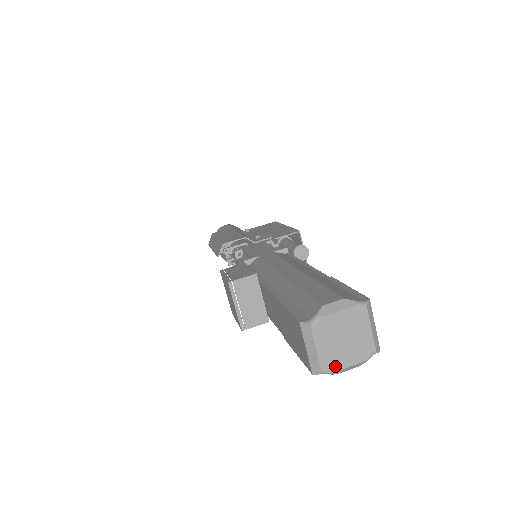
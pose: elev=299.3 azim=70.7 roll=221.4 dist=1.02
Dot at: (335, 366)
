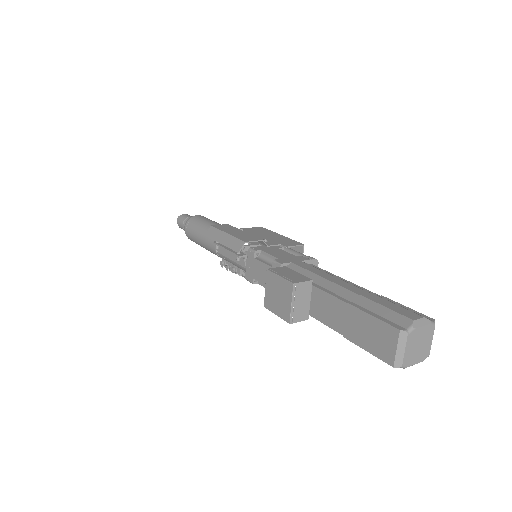
Dot at: (409, 363)
